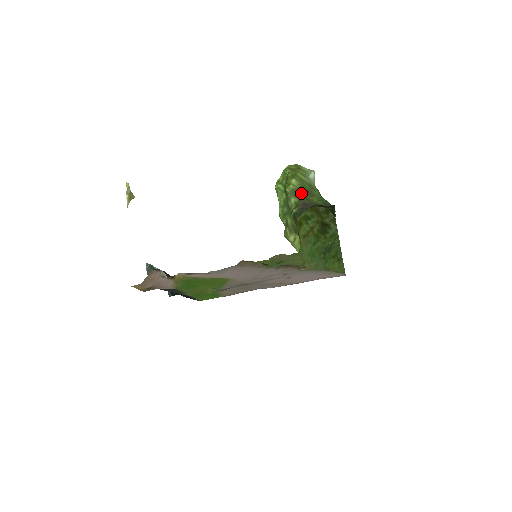
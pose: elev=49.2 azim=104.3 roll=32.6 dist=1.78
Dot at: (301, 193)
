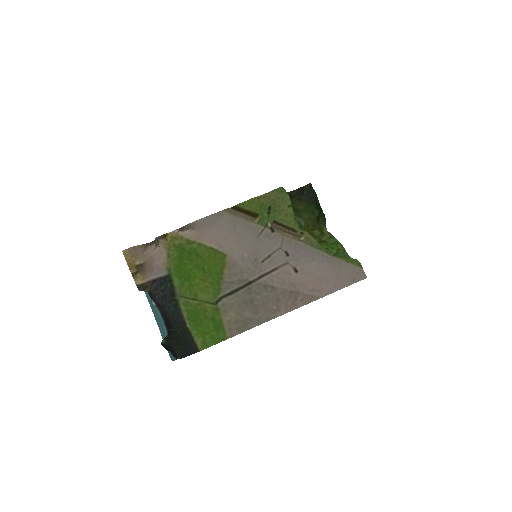
Dot at: occluded
